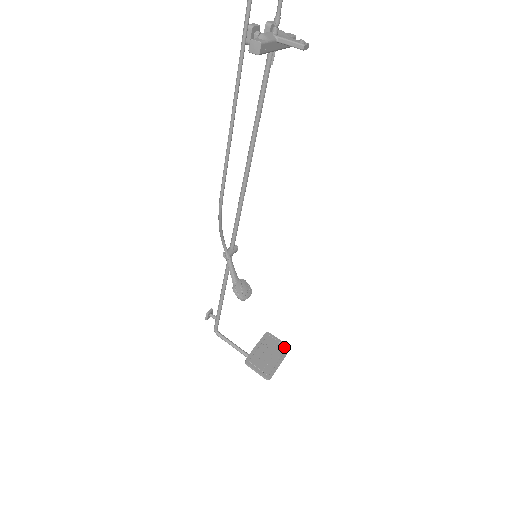
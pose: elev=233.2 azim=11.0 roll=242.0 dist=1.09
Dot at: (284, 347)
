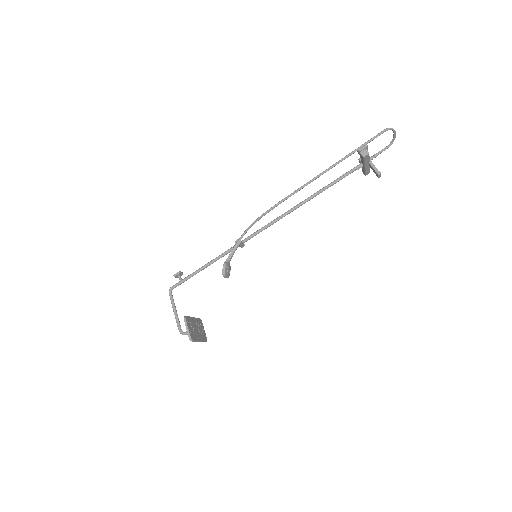
Dot at: (205, 337)
